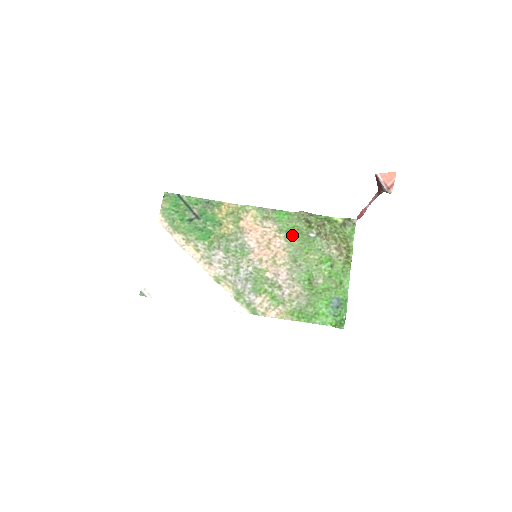
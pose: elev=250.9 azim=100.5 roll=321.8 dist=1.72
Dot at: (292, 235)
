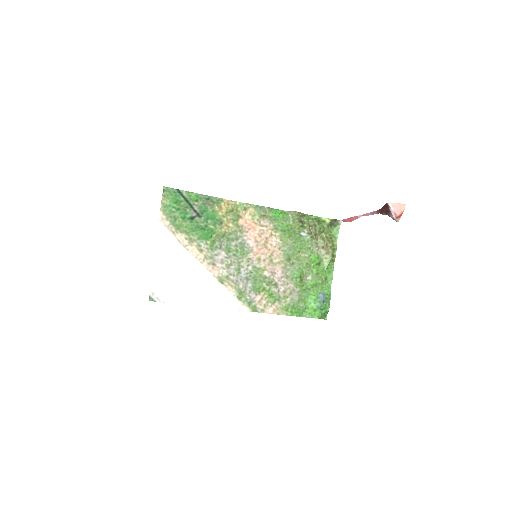
Dot at: (286, 234)
